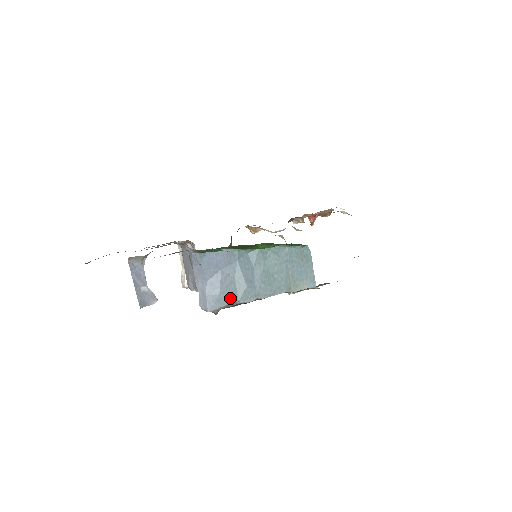
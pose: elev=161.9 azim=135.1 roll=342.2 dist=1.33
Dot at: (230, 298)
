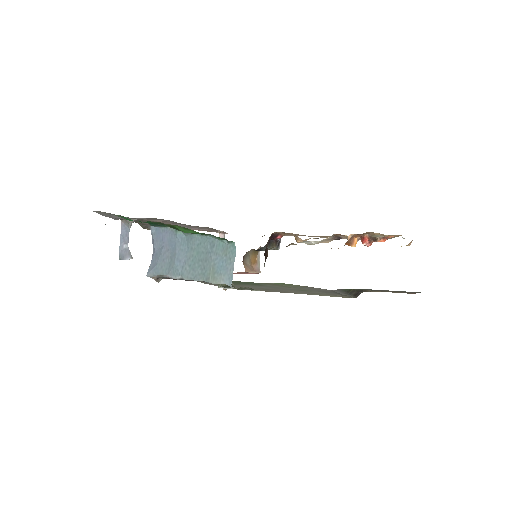
Dot at: (163, 270)
